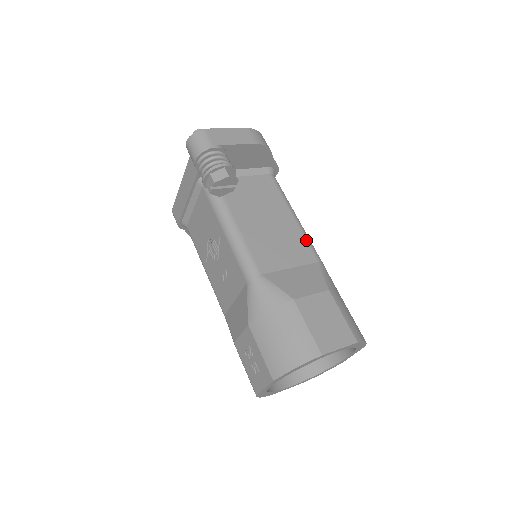
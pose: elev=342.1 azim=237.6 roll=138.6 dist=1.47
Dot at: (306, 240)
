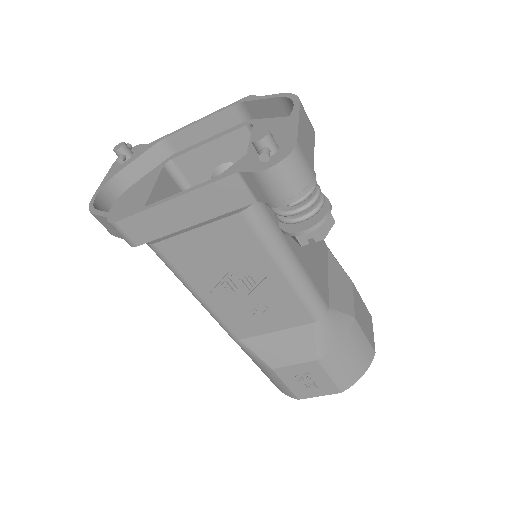
Dot at: occluded
